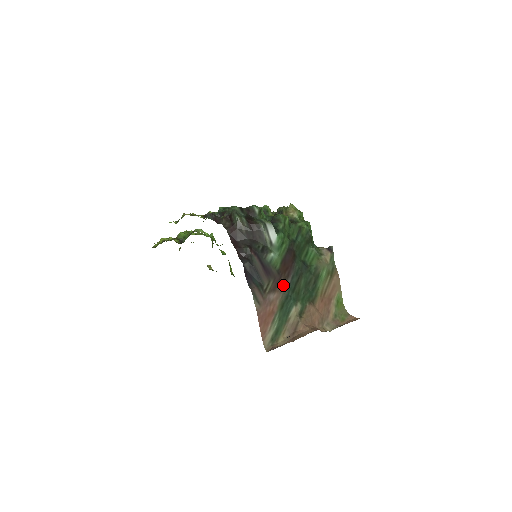
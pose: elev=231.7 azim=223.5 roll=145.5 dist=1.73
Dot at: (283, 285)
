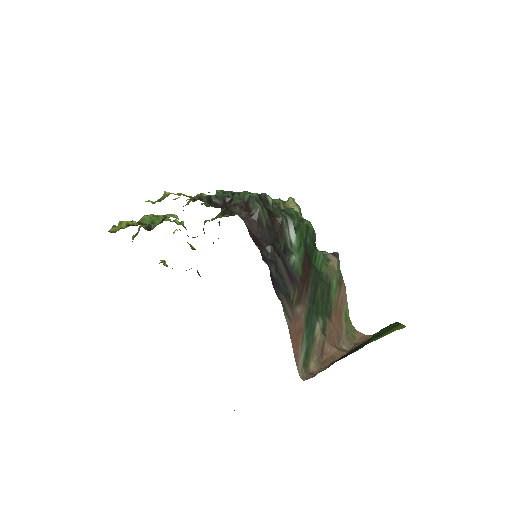
Dot at: (306, 296)
